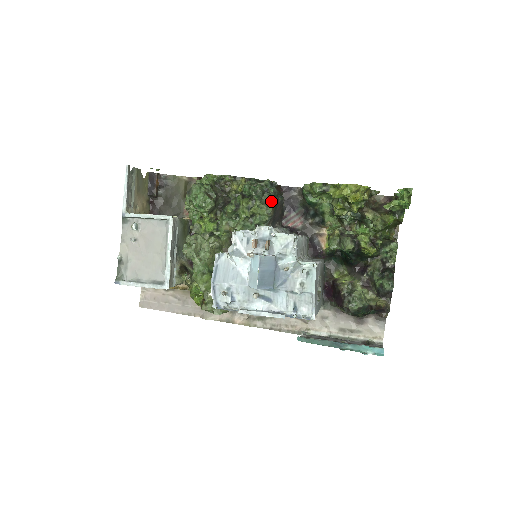
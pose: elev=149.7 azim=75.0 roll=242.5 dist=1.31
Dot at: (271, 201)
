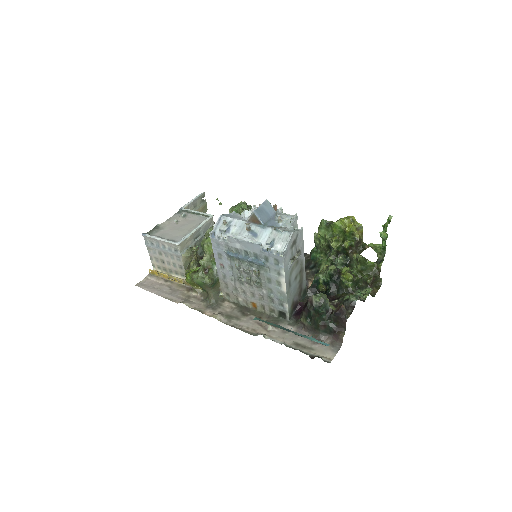
Dot at: occluded
